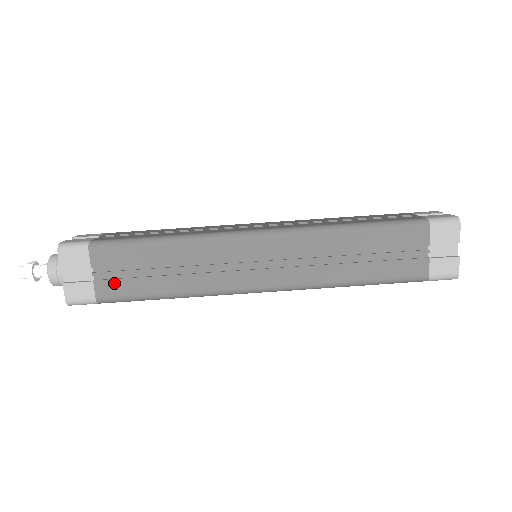
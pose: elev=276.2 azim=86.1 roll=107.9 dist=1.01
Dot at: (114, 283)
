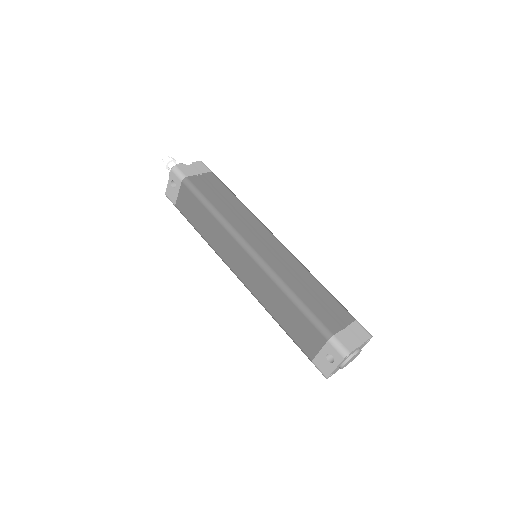
Dot at: (201, 183)
